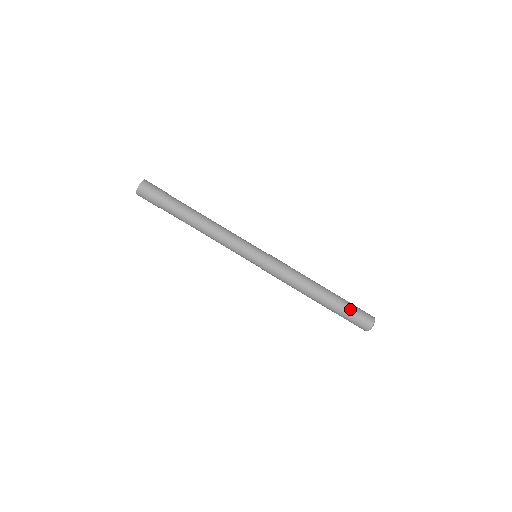
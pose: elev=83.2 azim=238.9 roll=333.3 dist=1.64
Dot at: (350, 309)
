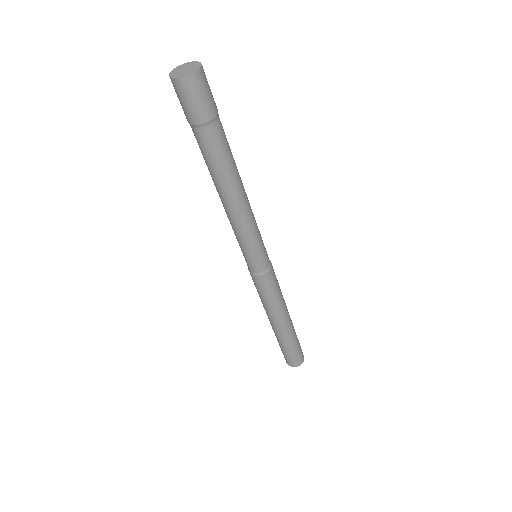
Dot at: (294, 348)
